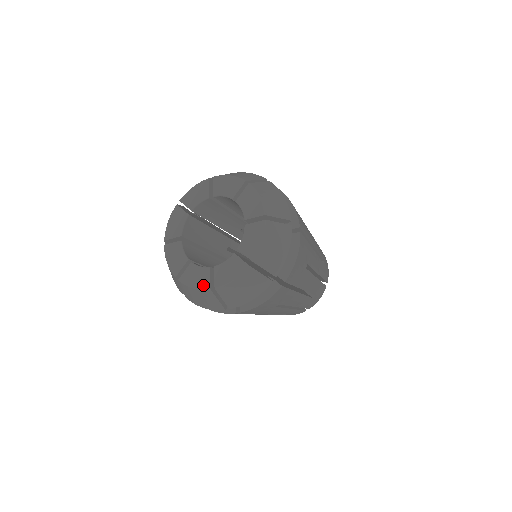
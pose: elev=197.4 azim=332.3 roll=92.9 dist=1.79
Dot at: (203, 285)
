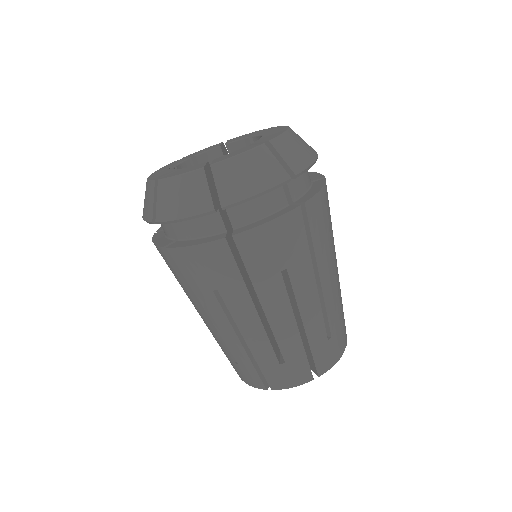
Dot at: (156, 177)
